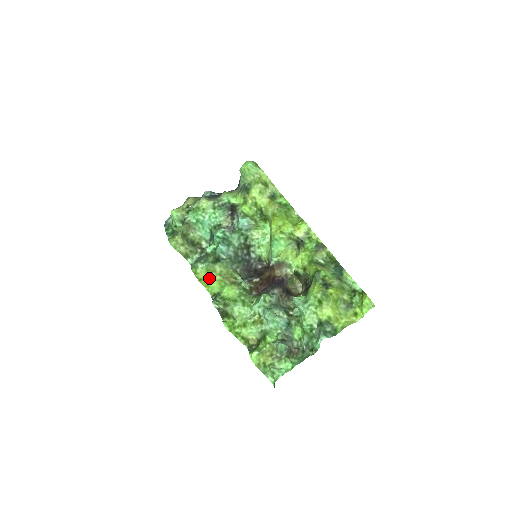
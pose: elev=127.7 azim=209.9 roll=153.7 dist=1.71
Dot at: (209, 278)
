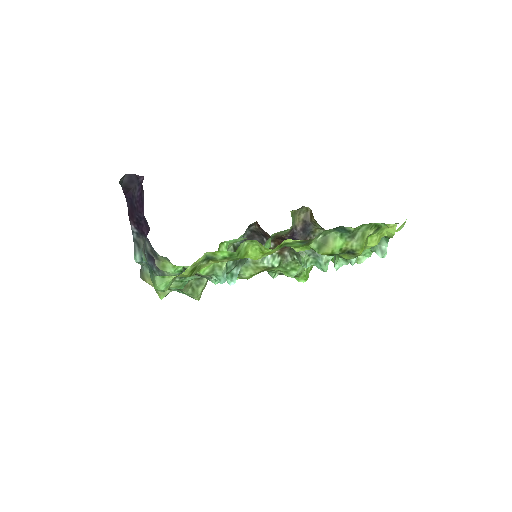
Dot at: occluded
